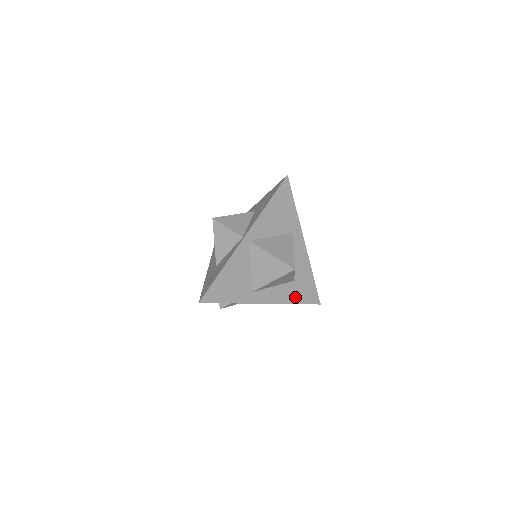
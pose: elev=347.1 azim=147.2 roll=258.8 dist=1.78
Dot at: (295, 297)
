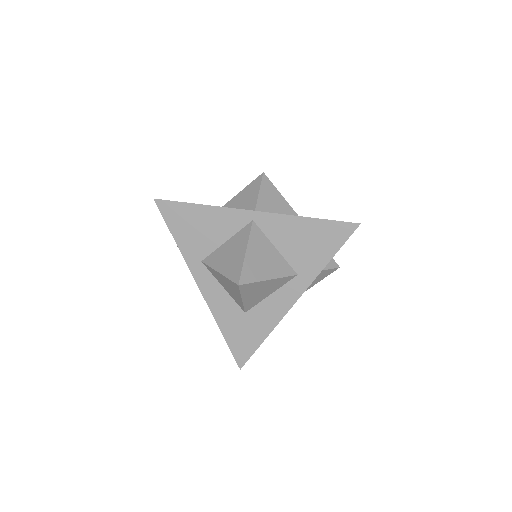
Dot at: (228, 326)
